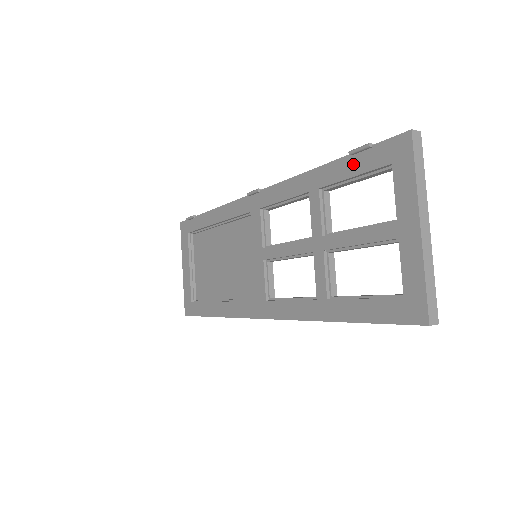
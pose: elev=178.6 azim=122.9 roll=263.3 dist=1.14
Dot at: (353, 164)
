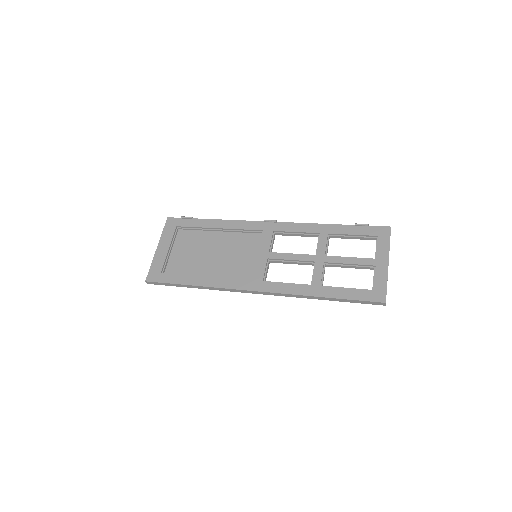
Dot at: (355, 229)
